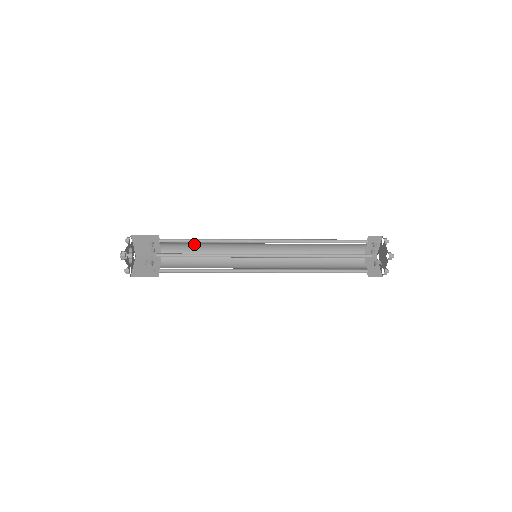
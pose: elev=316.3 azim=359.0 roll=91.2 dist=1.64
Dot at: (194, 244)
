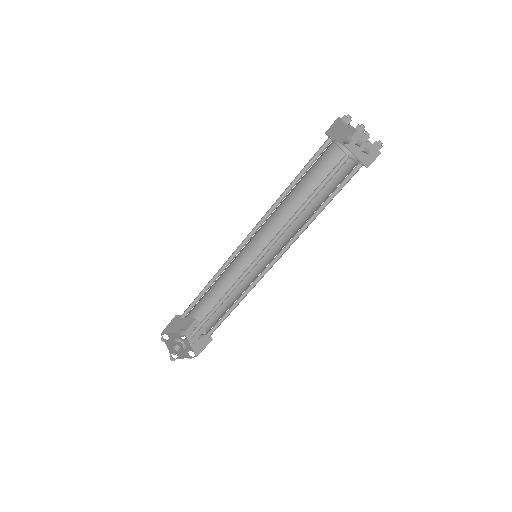
Dot at: occluded
